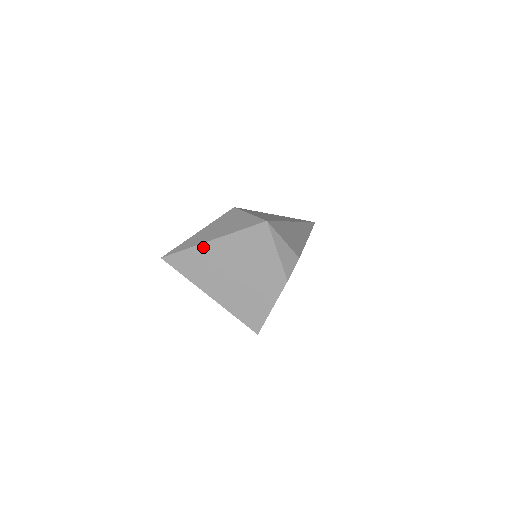
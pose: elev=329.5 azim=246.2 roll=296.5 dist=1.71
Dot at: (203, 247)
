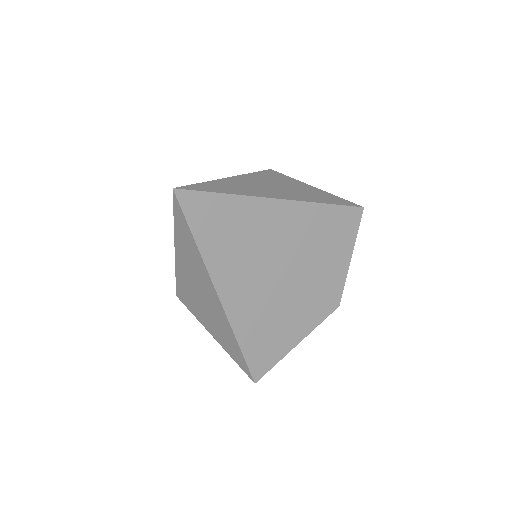
Dot at: (260, 204)
